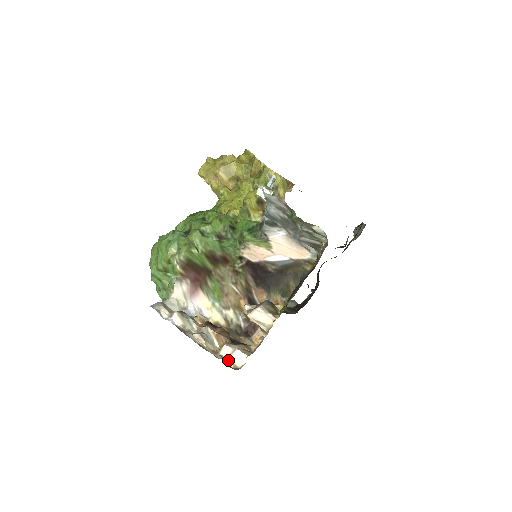
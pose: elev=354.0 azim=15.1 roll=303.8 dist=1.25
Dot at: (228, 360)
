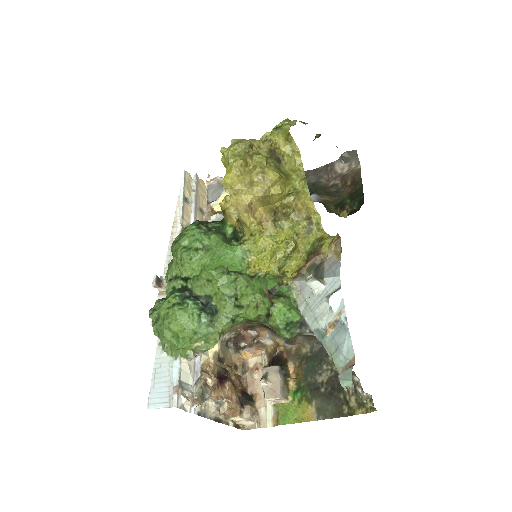
Dot at: (237, 422)
